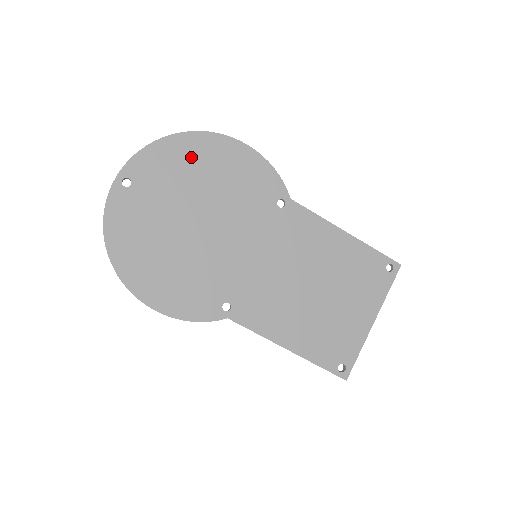
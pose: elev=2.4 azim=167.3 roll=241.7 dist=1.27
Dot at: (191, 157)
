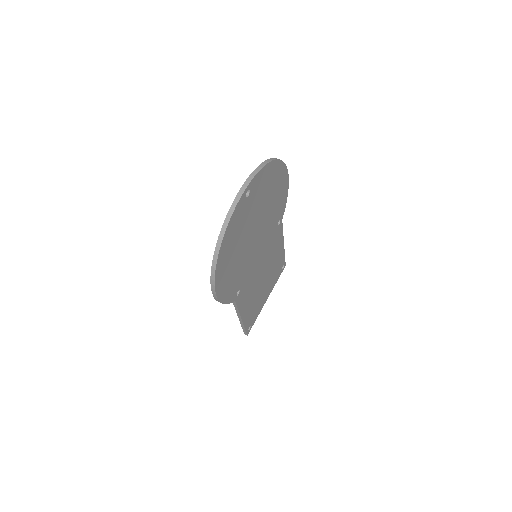
Dot at: (273, 180)
